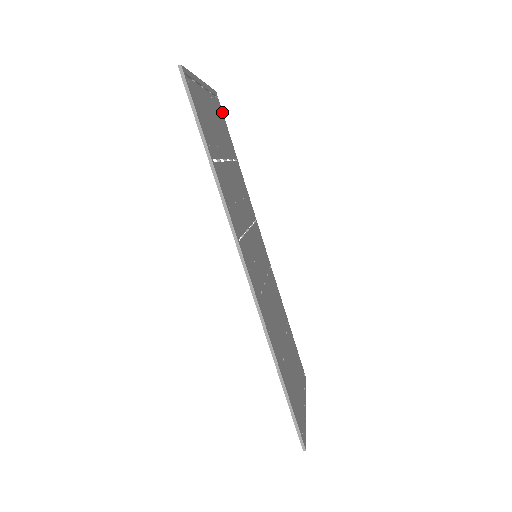
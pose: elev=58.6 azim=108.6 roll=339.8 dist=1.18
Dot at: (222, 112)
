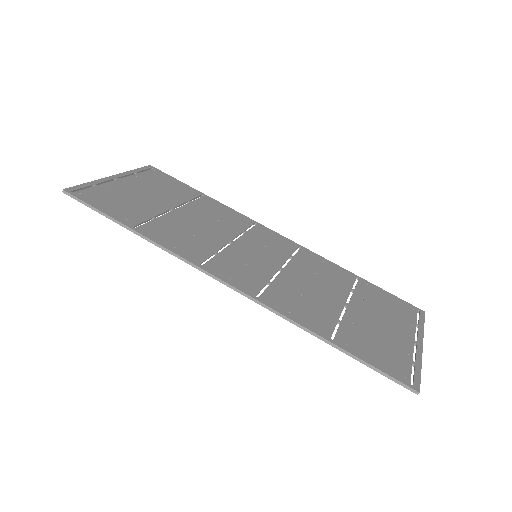
Dot at: (165, 174)
